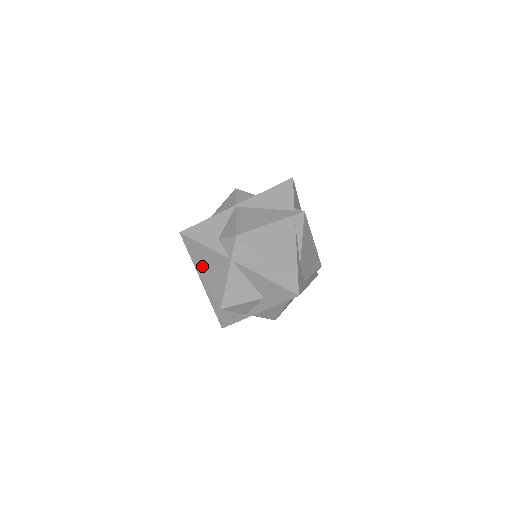
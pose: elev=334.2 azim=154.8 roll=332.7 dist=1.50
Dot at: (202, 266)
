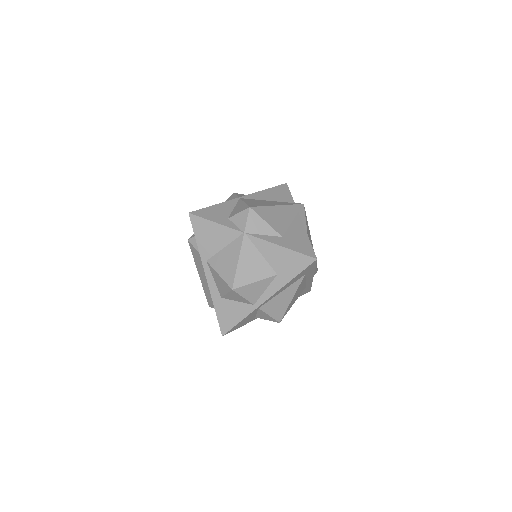
Dot at: (209, 251)
